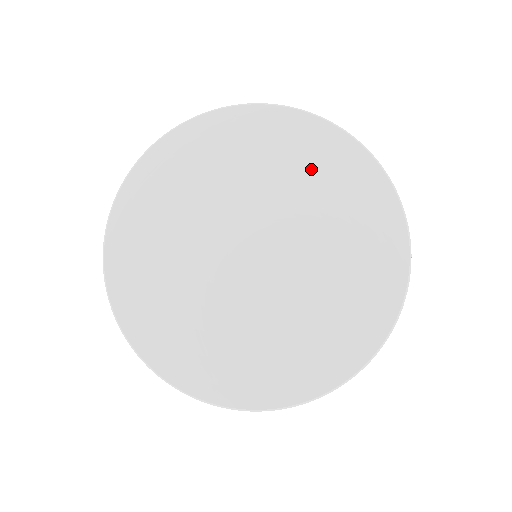
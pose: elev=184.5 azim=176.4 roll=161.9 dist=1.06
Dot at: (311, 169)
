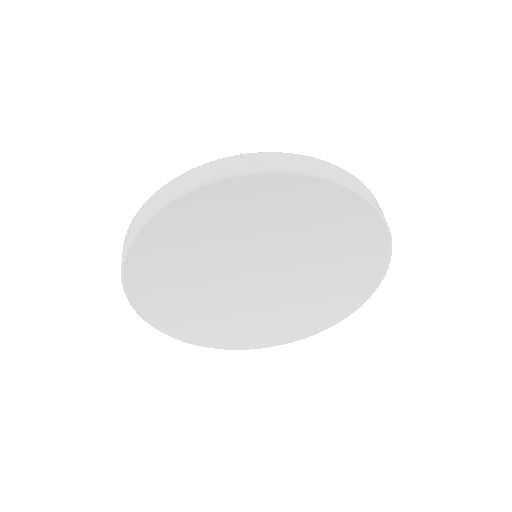
Dot at: (223, 220)
